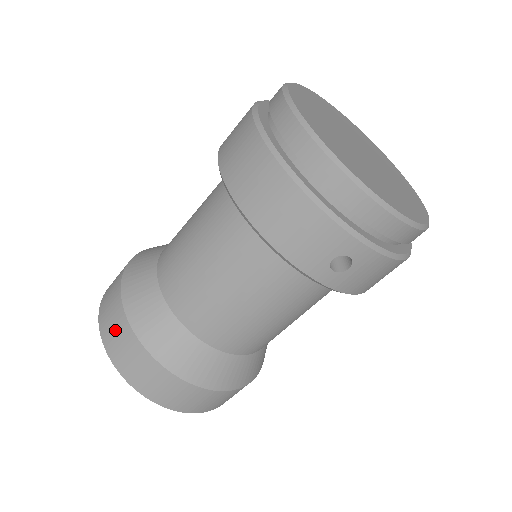
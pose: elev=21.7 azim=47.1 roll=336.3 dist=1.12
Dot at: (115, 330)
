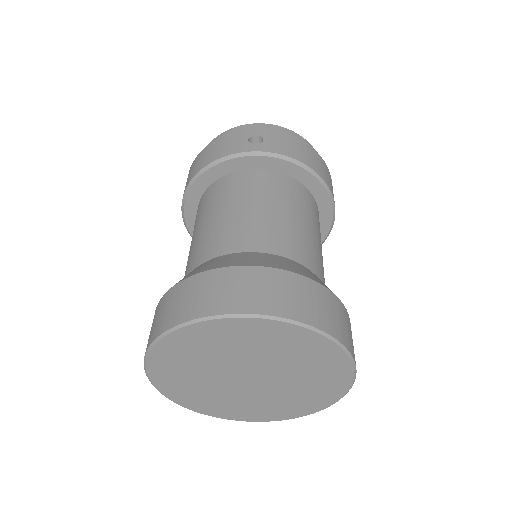
Dot at: (154, 321)
